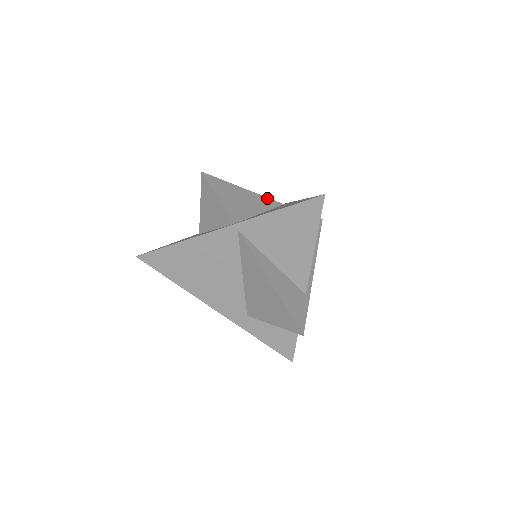
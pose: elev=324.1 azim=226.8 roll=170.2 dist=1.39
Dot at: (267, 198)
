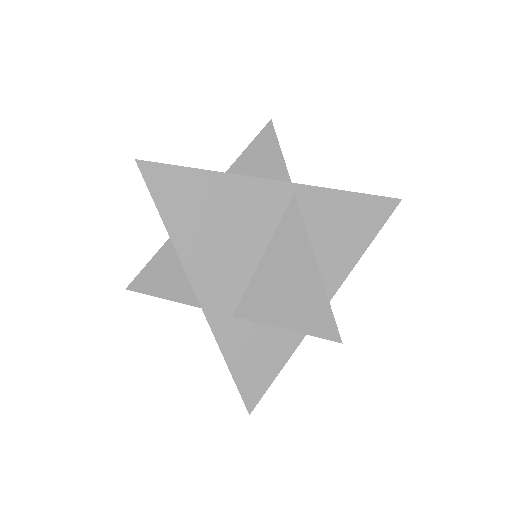
Dot at: occluded
